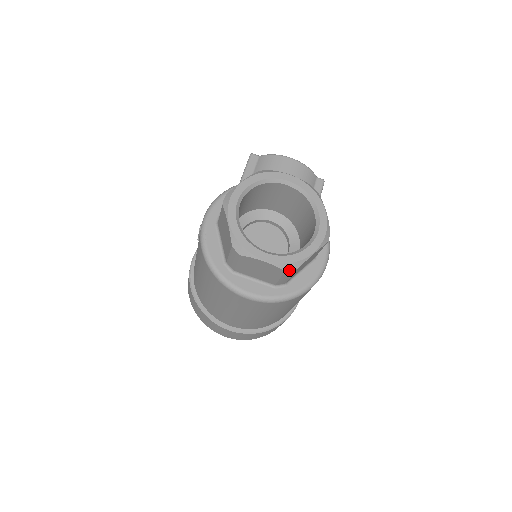
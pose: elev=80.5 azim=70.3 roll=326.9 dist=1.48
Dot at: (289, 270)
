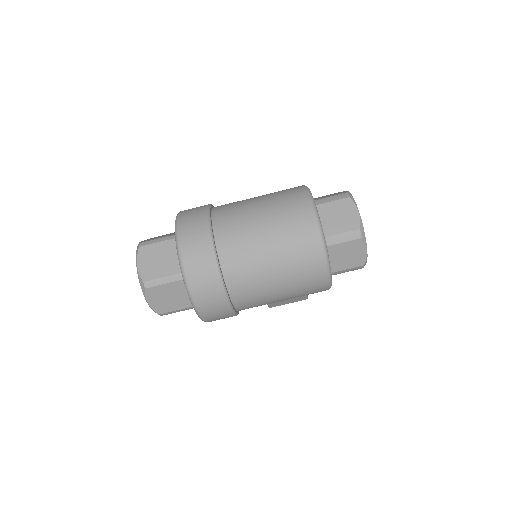
Dot at: (361, 232)
